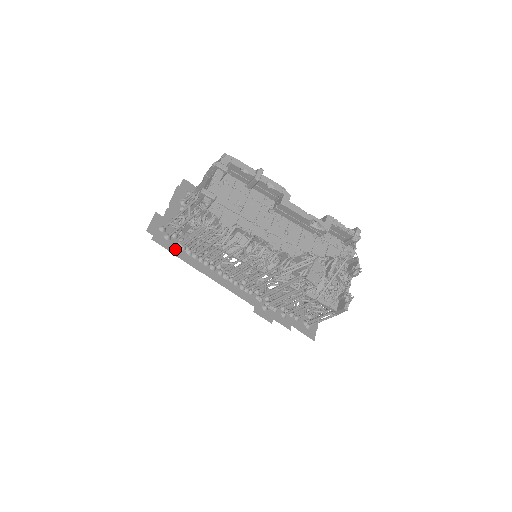
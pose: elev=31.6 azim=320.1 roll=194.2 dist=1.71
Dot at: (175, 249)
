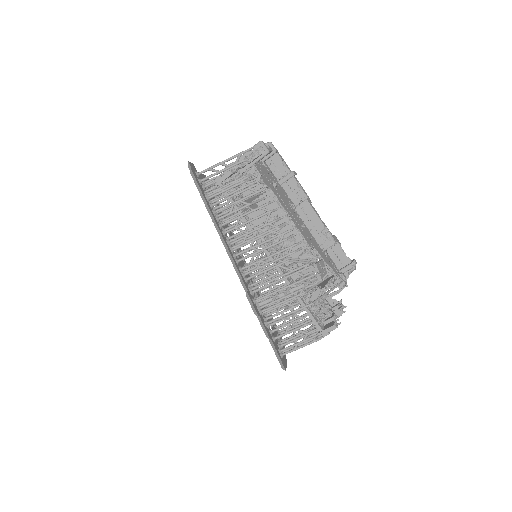
Dot at: (203, 192)
